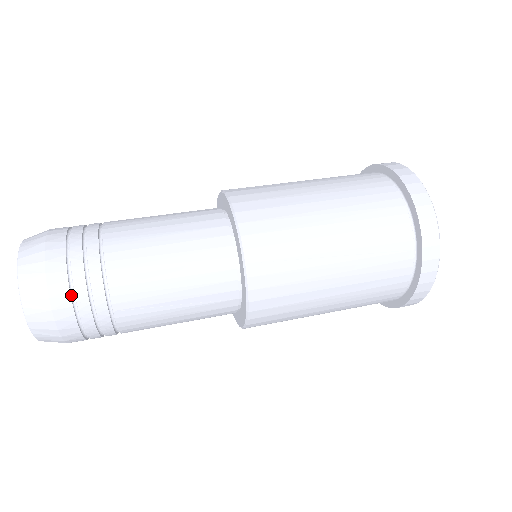
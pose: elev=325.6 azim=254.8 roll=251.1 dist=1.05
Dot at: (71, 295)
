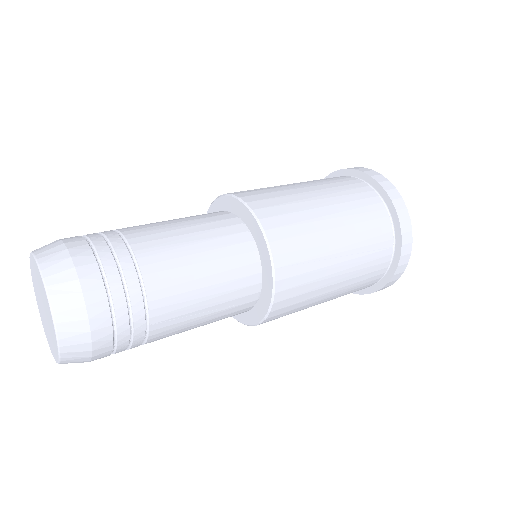
Dot at: (110, 313)
